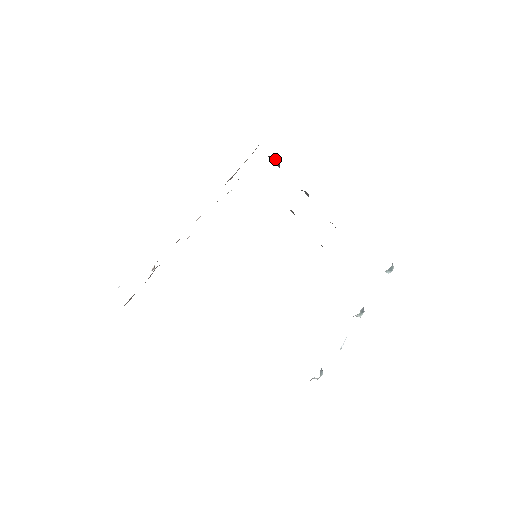
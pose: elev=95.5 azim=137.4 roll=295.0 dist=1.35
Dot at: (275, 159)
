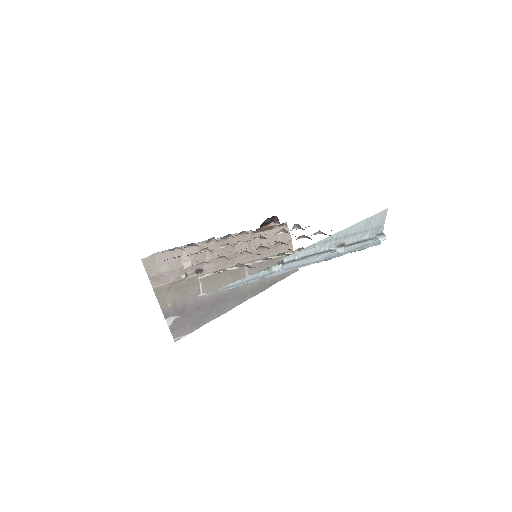
Dot at: (277, 220)
